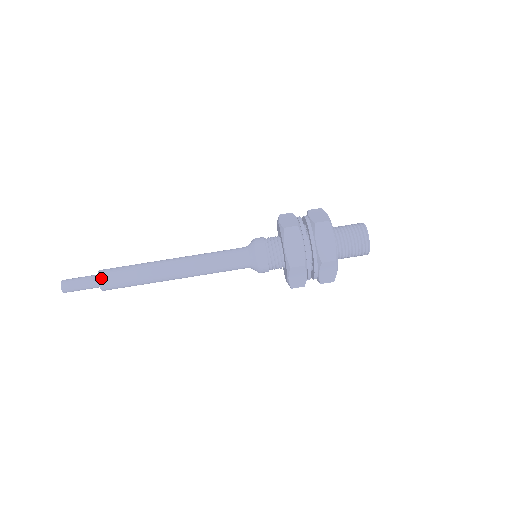
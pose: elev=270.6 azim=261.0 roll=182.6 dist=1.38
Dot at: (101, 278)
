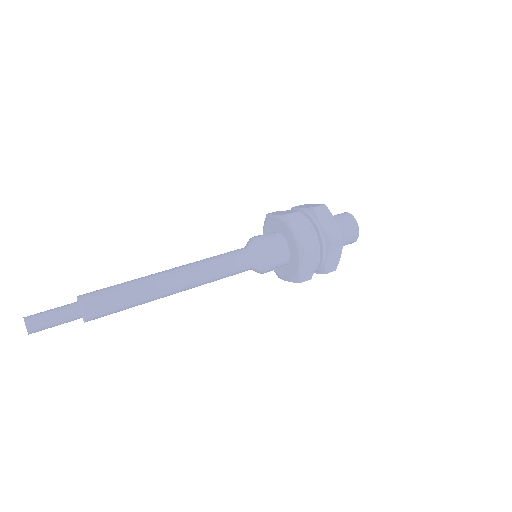
Dot at: (84, 302)
